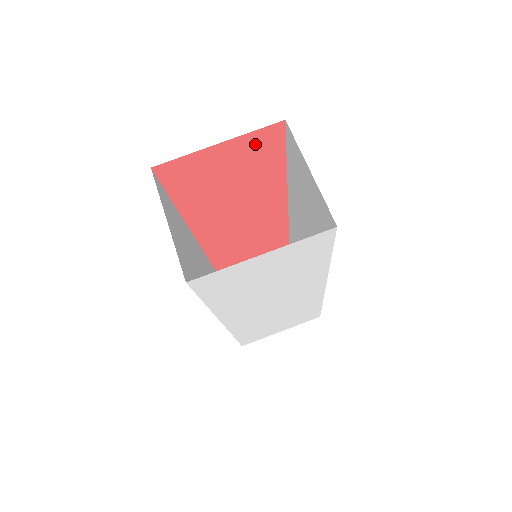
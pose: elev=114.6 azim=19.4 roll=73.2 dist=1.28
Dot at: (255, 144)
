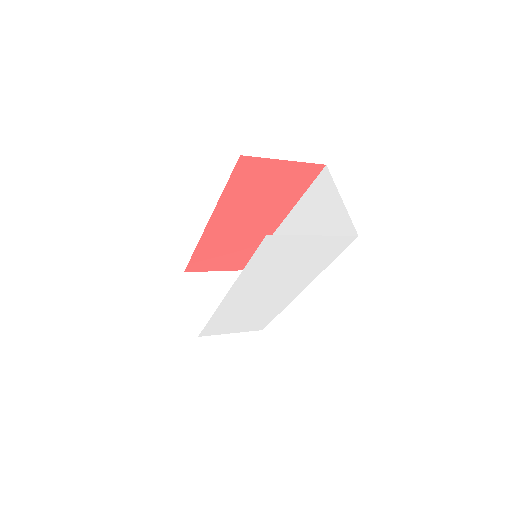
Dot at: (300, 172)
